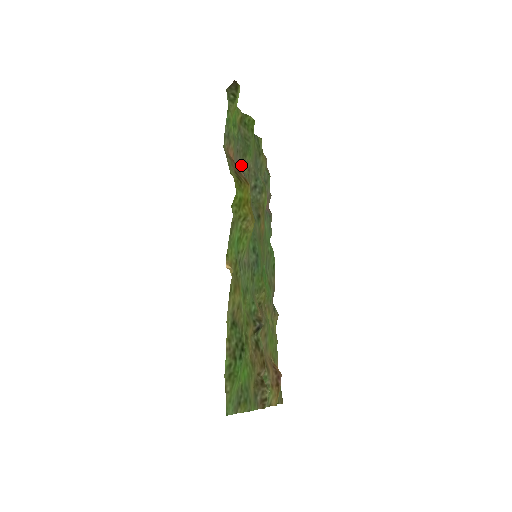
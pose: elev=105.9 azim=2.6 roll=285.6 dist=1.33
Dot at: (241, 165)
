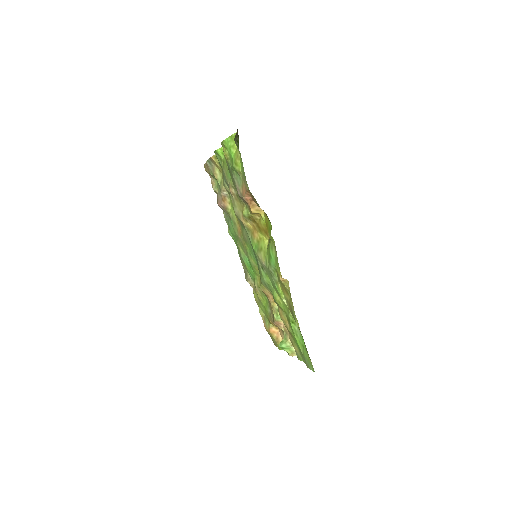
Dot at: occluded
